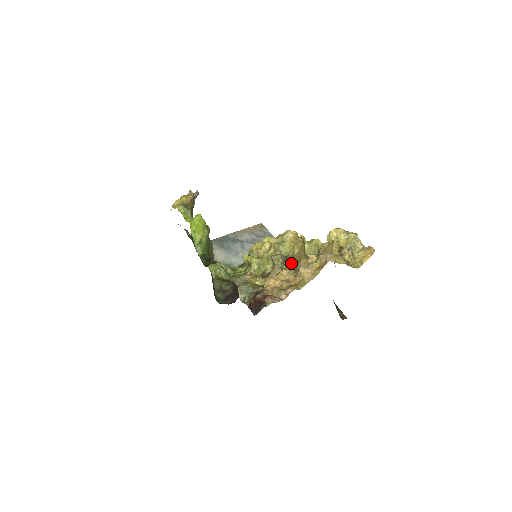
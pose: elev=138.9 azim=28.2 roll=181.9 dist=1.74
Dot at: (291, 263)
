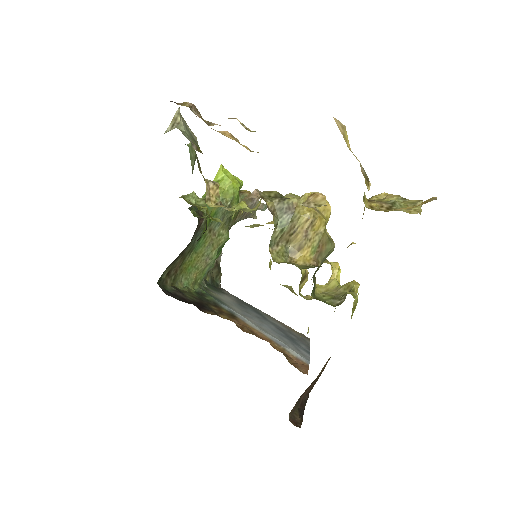
Dot at: (284, 219)
